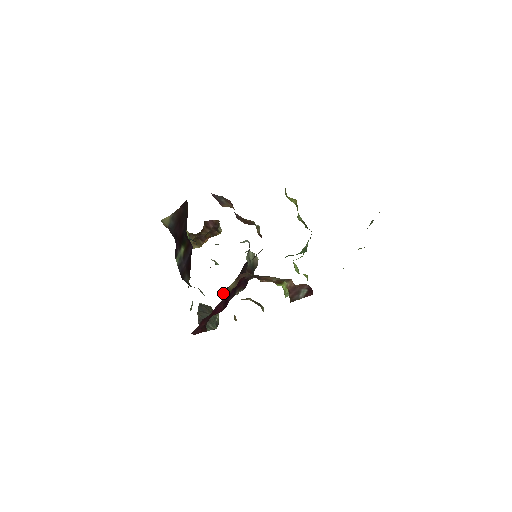
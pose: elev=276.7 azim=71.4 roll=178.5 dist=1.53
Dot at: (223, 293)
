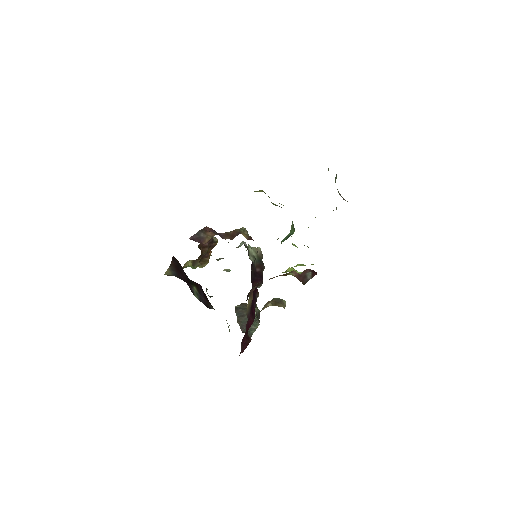
Dot at: (247, 299)
